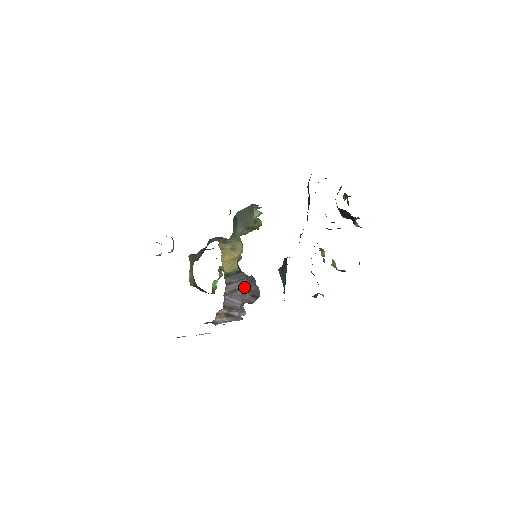
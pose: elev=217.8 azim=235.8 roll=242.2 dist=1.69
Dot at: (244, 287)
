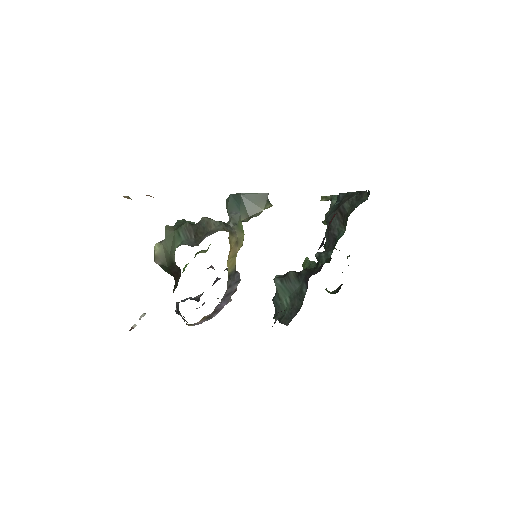
Dot at: occluded
